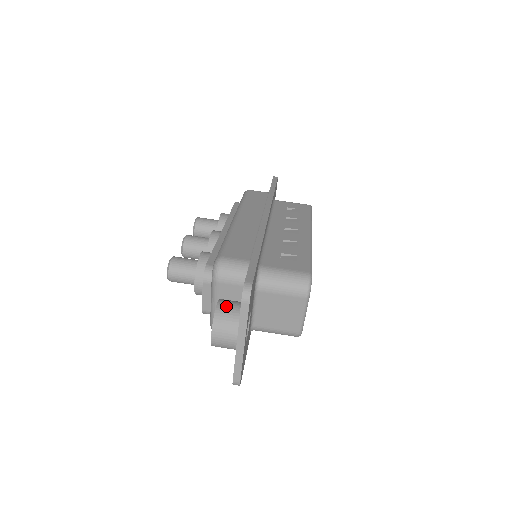
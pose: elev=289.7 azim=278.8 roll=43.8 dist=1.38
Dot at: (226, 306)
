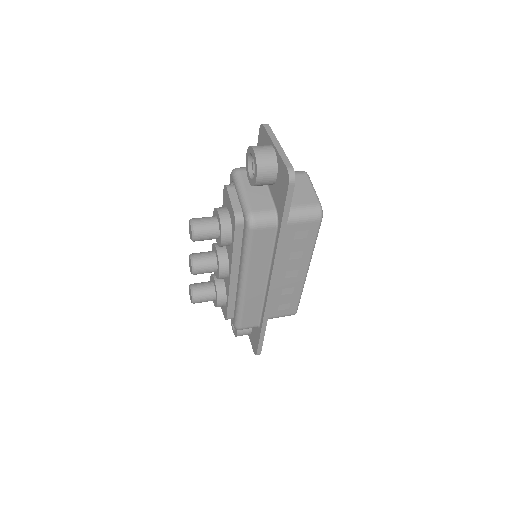
Dot at: occluded
